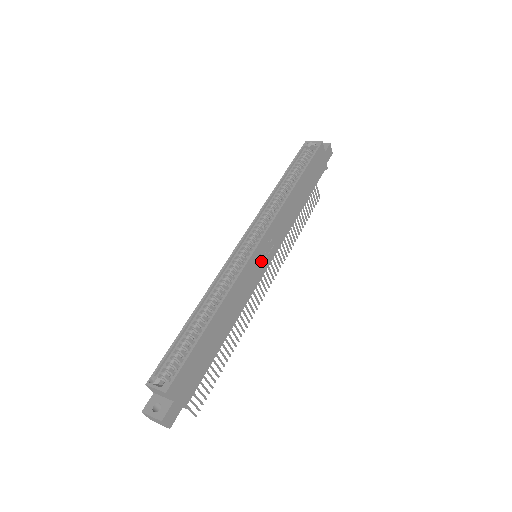
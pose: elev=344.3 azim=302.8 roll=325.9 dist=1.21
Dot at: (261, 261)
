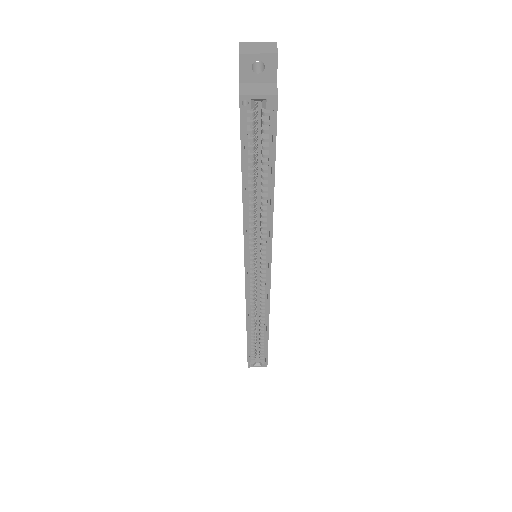
Dot at: occluded
